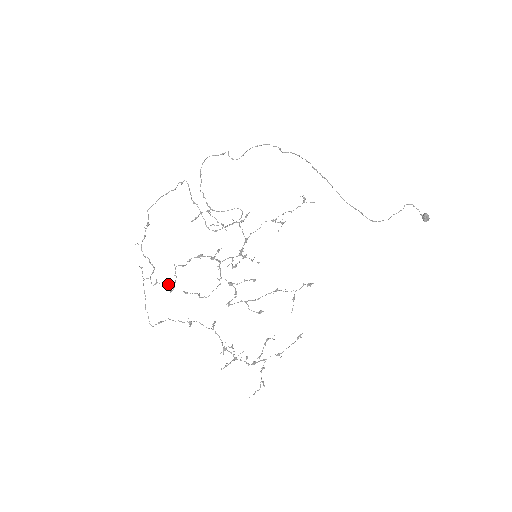
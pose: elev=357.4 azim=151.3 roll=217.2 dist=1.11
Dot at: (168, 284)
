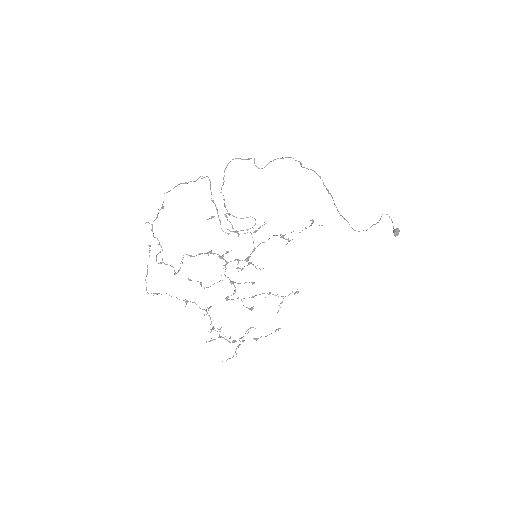
Dot at: (173, 267)
